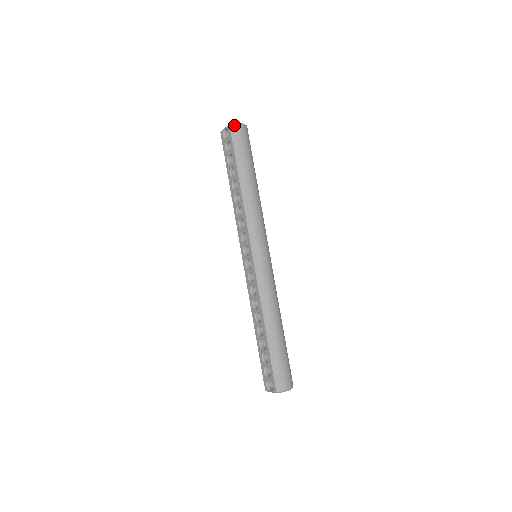
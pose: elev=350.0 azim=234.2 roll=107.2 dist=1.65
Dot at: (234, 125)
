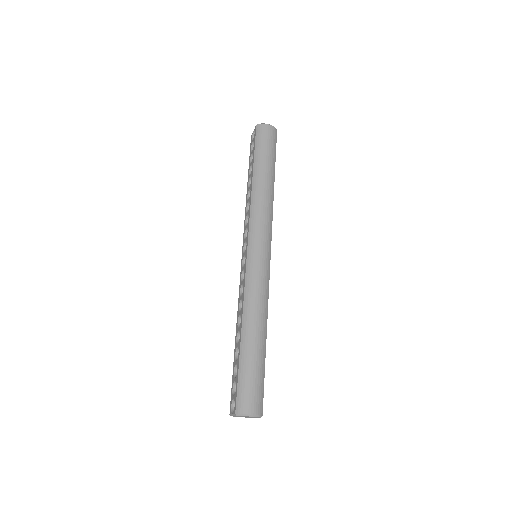
Dot at: (261, 125)
